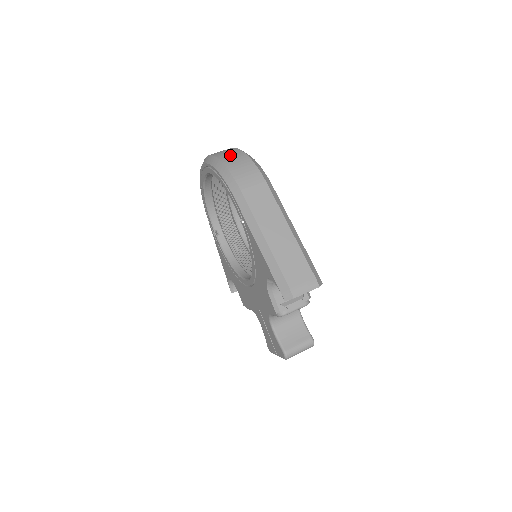
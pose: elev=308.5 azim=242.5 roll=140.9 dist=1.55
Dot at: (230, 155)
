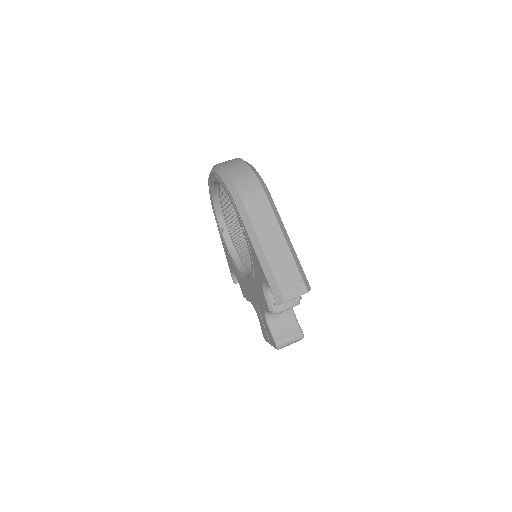
Dot at: (236, 167)
